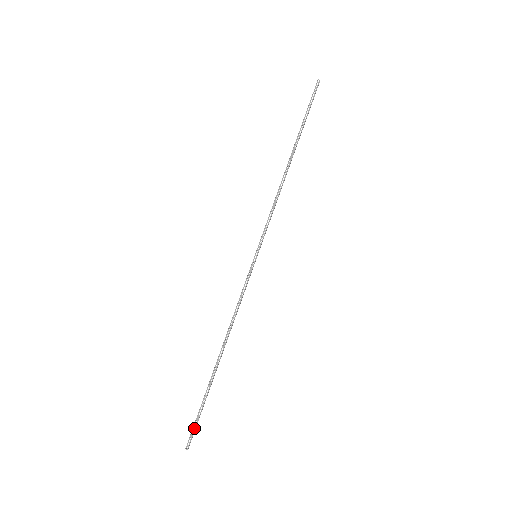
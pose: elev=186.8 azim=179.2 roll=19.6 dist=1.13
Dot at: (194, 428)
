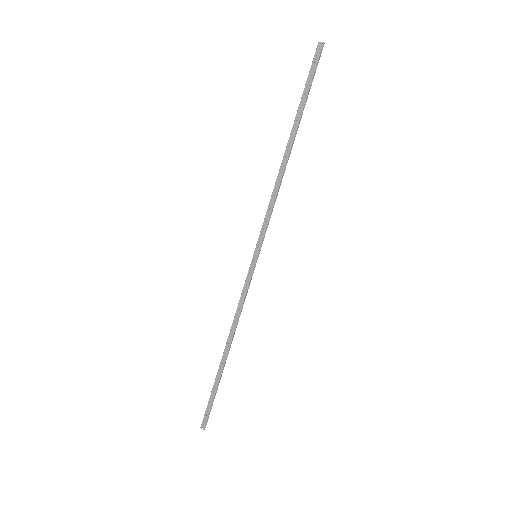
Dot at: occluded
